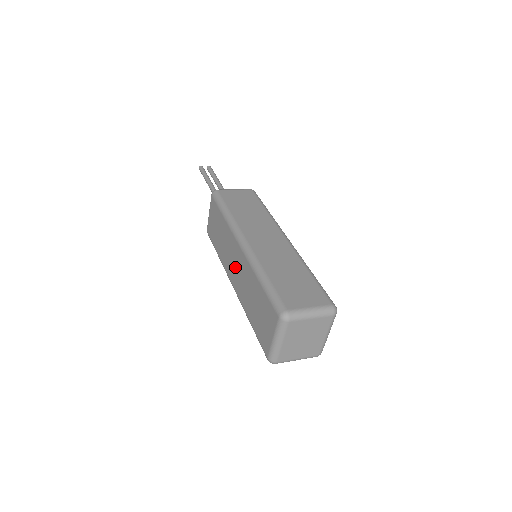
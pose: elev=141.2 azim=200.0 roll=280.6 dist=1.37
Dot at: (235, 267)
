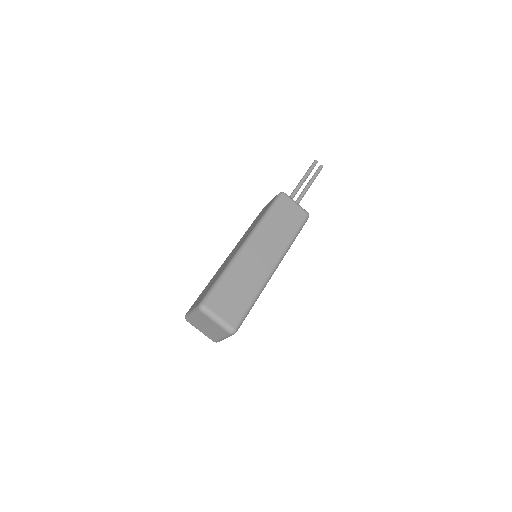
Dot at: (234, 250)
